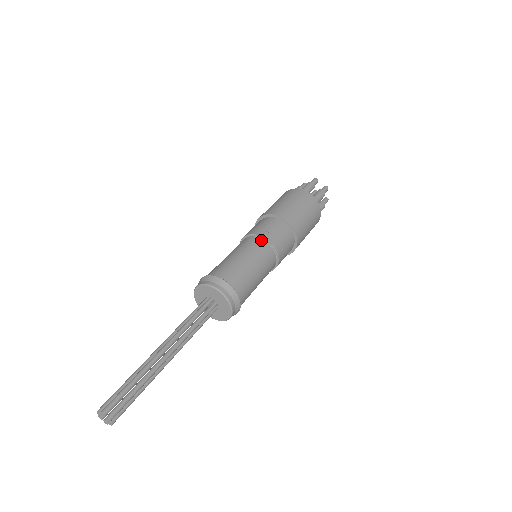
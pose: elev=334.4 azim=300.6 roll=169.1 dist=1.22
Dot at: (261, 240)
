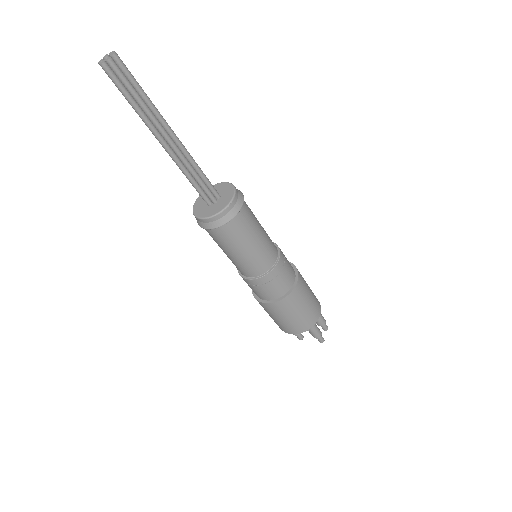
Dot at: occluded
